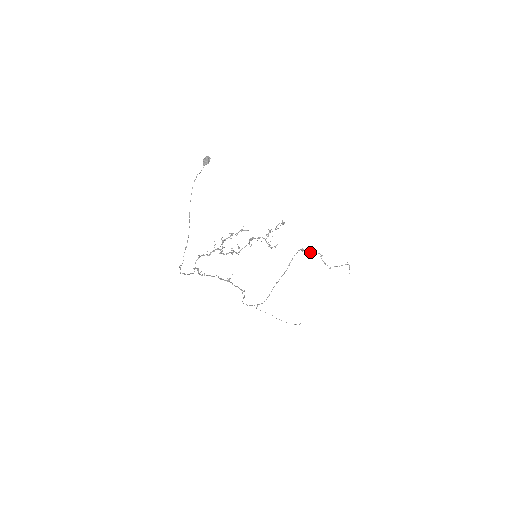
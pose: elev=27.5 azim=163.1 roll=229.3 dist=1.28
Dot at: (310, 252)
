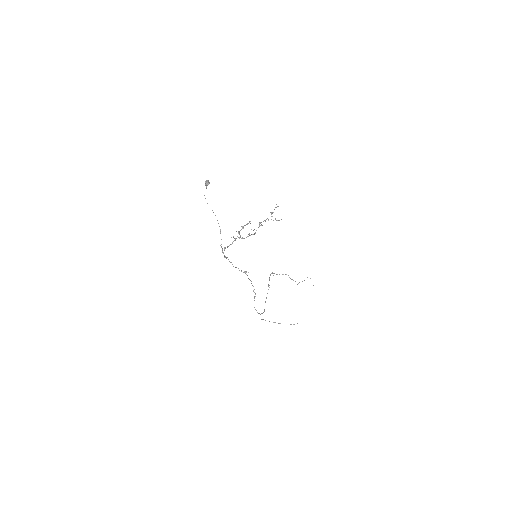
Dot at: (279, 274)
